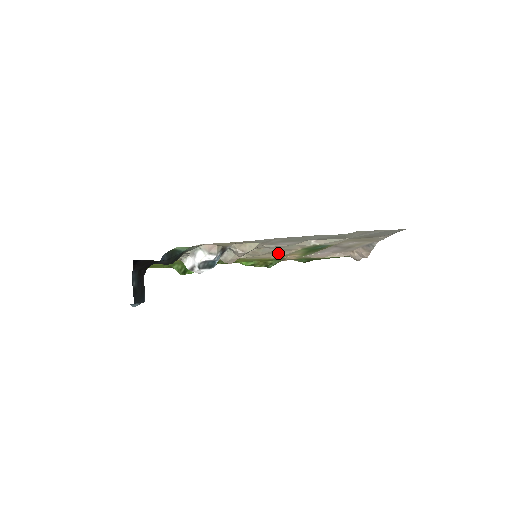
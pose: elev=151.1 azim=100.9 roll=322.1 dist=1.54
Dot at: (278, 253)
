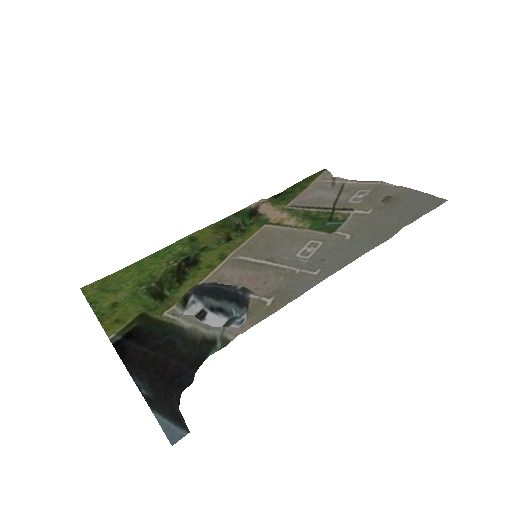
Dot at: (272, 232)
